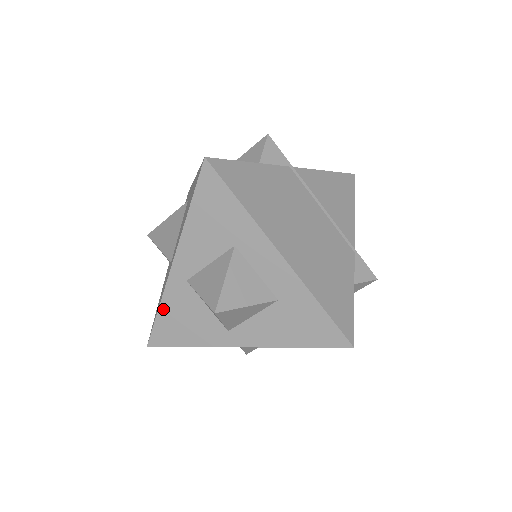
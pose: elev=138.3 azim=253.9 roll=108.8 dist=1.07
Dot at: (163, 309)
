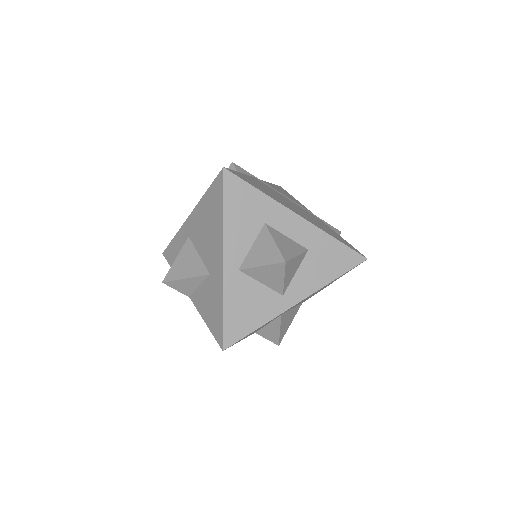
Dot at: (227, 306)
